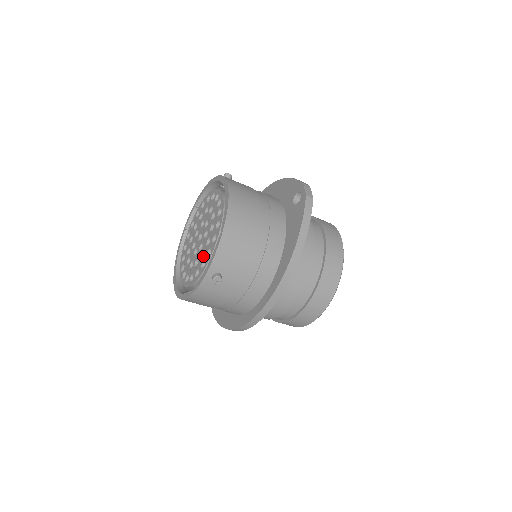
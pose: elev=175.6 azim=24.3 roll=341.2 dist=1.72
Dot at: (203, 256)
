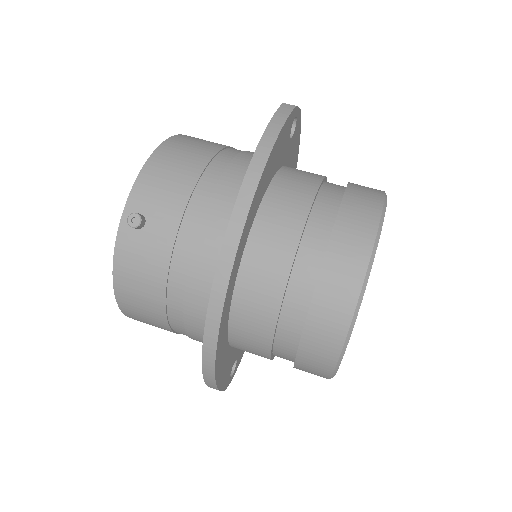
Dot at: occluded
